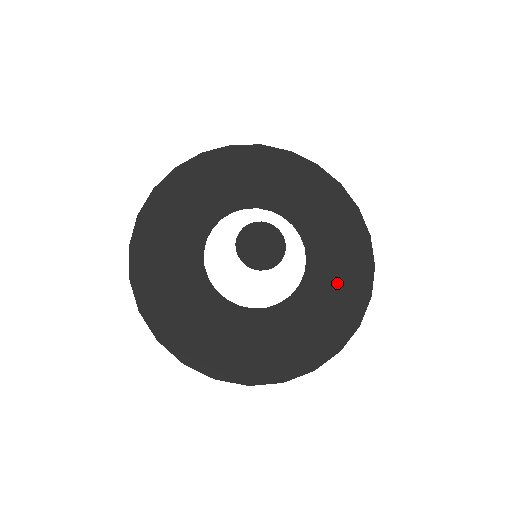
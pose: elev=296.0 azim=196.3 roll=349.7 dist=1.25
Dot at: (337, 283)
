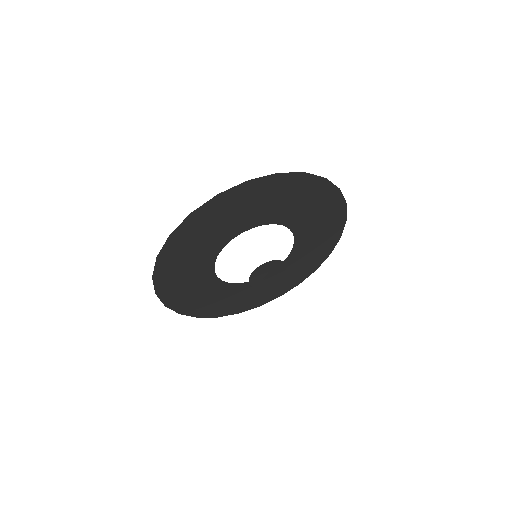
Dot at: (301, 265)
